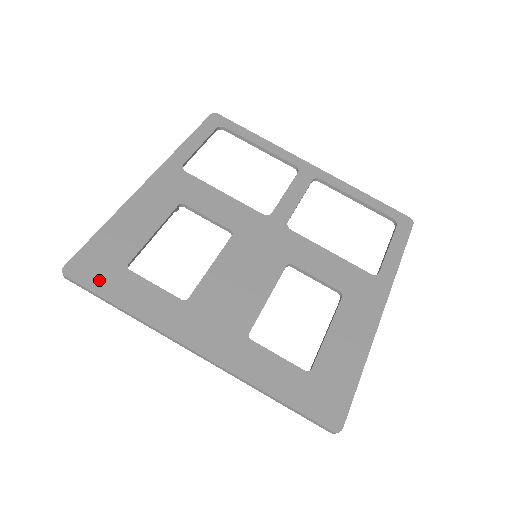
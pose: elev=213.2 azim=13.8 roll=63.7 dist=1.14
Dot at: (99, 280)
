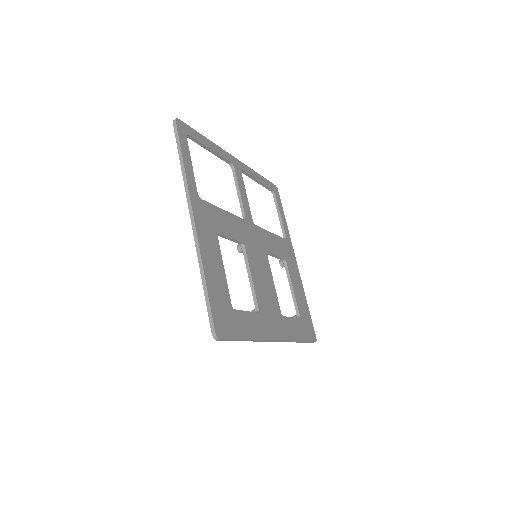
Dot at: (231, 329)
